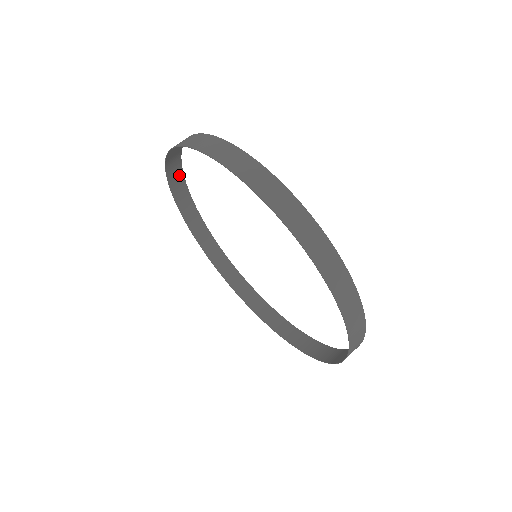
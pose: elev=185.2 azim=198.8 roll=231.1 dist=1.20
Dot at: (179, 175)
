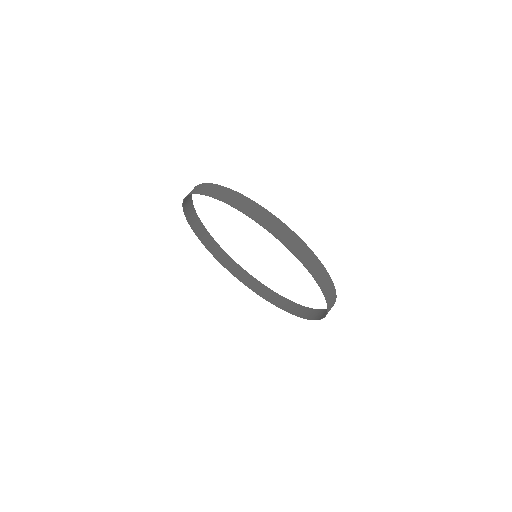
Dot at: (246, 275)
